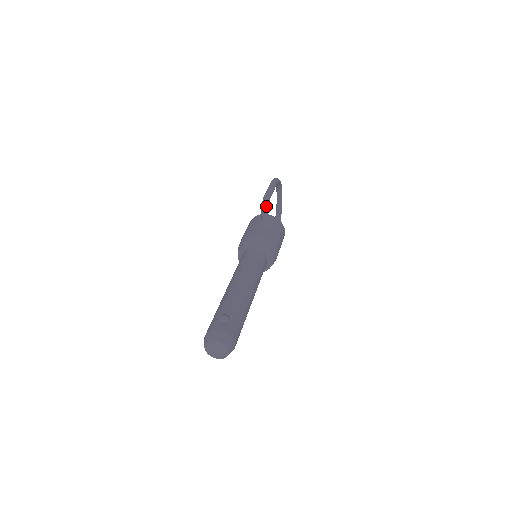
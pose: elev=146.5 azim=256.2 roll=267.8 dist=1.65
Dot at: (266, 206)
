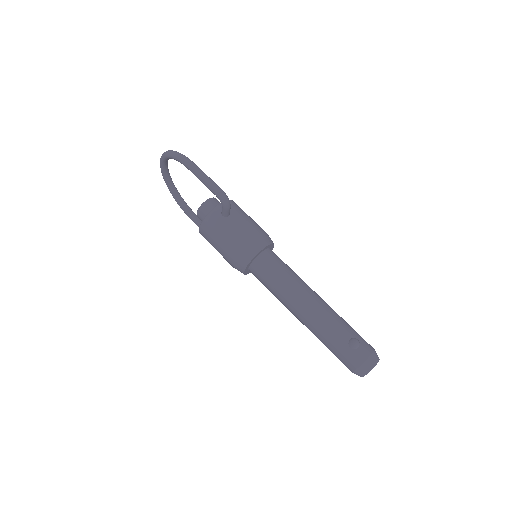
Dot at: (229, 203)
